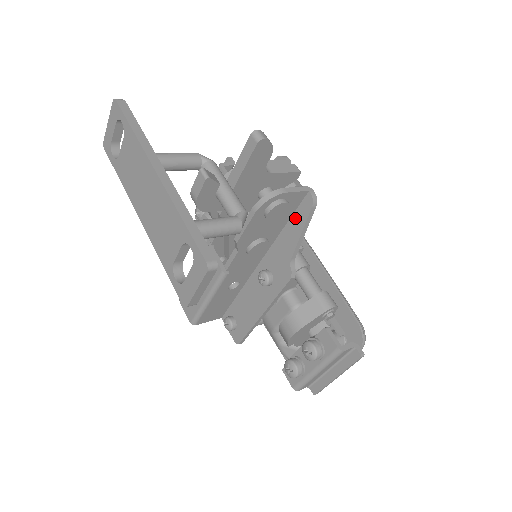
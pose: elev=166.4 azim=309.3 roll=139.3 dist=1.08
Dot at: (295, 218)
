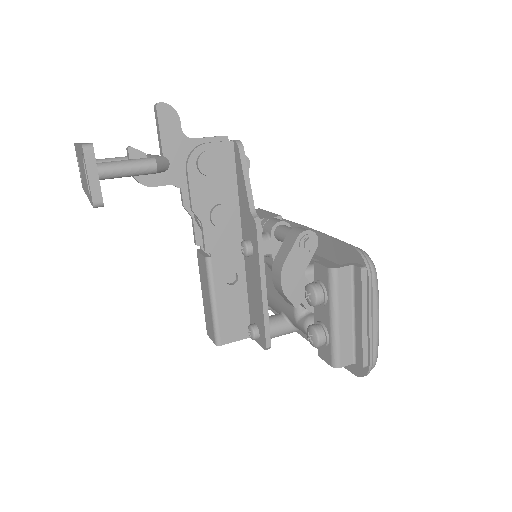
Dot at: (238, 172)
